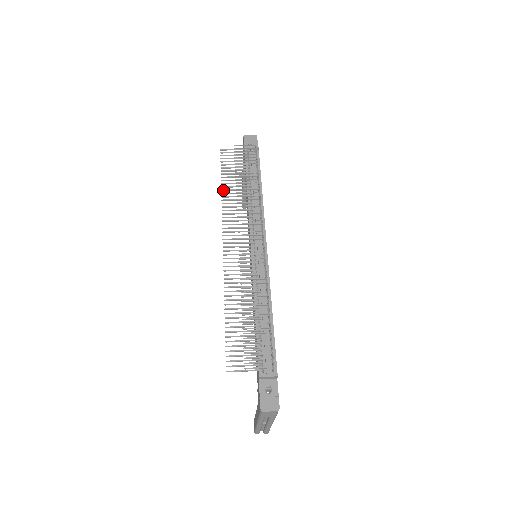
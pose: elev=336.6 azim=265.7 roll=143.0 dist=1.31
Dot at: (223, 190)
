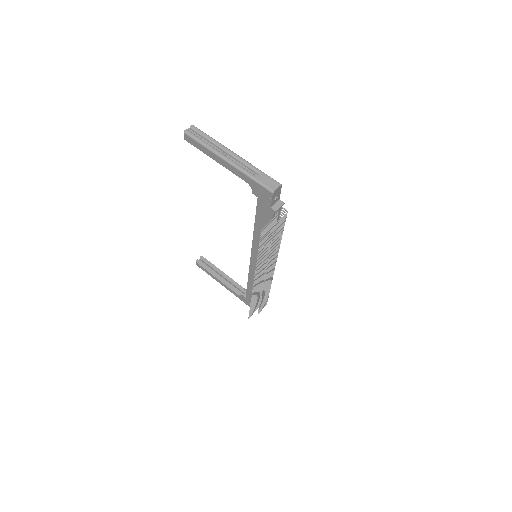
Dot at: (259, 256)
